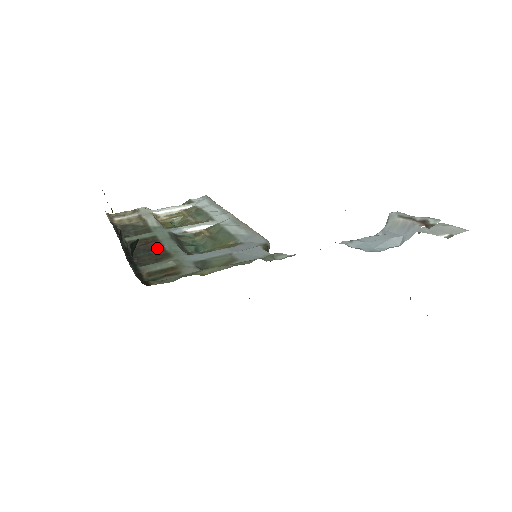
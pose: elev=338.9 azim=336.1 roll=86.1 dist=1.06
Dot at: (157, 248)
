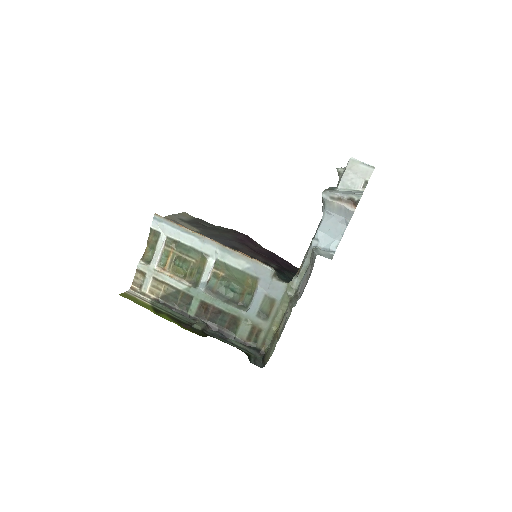
Dot at: (219, 312)
